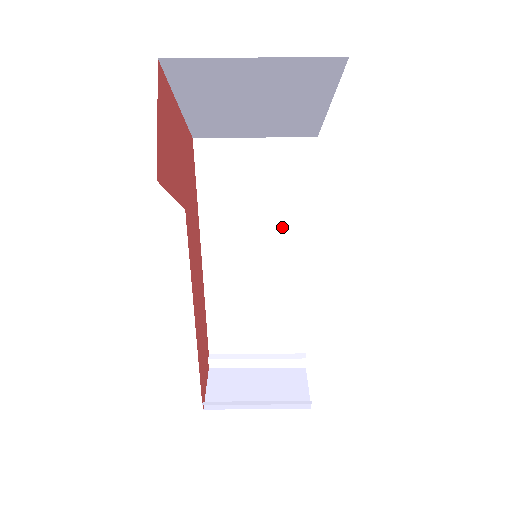
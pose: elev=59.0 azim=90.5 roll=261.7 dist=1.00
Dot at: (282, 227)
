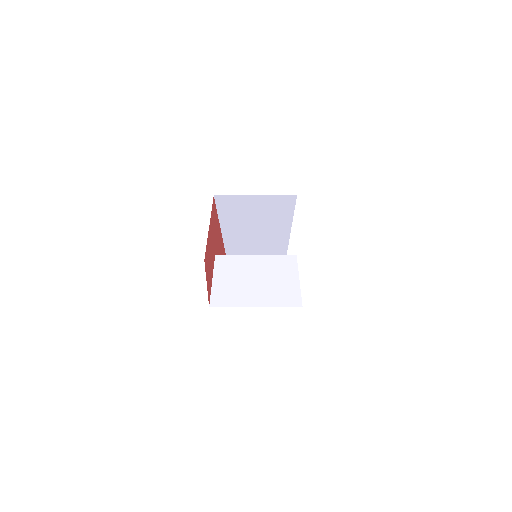
Dot at: (273, 222)
